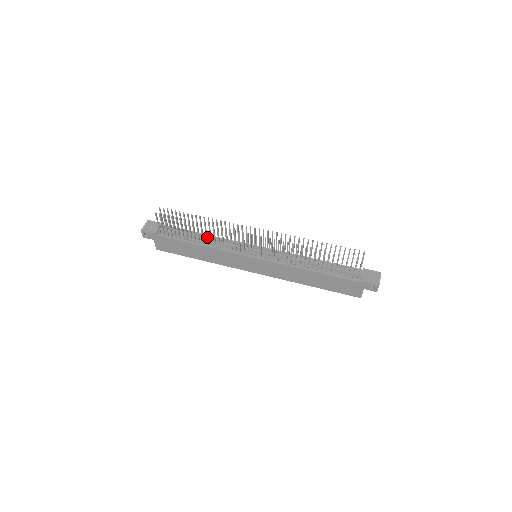
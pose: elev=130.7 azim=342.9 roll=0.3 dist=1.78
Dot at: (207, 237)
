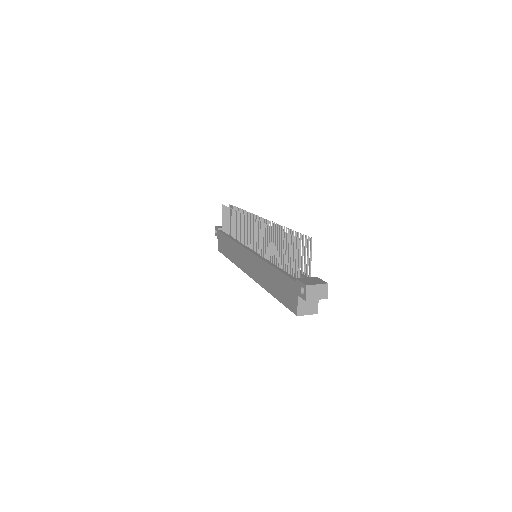
Dot at: occluded
